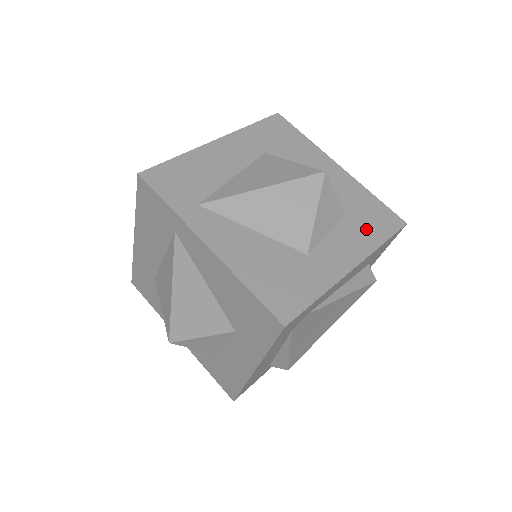
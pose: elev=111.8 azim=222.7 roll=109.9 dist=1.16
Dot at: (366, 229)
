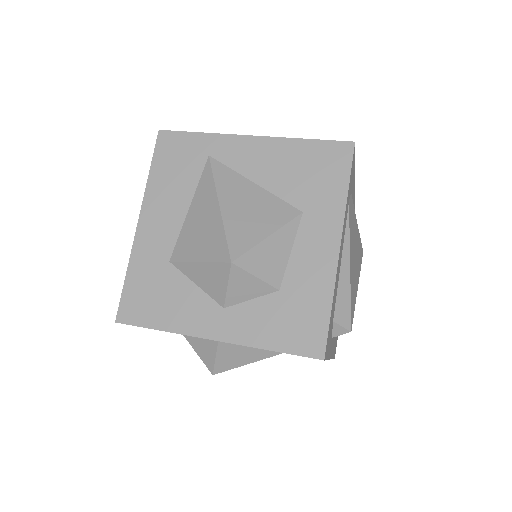
Dot at: occluded
